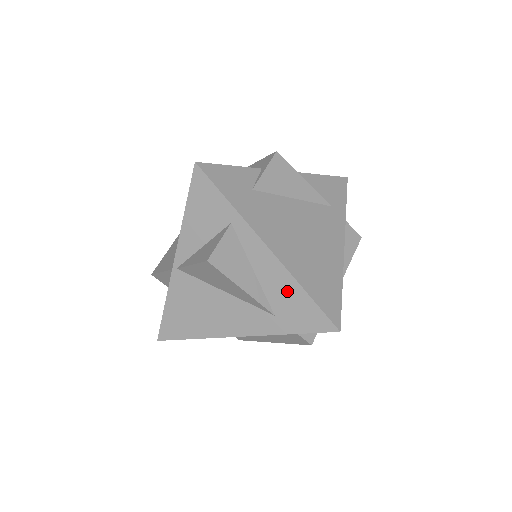
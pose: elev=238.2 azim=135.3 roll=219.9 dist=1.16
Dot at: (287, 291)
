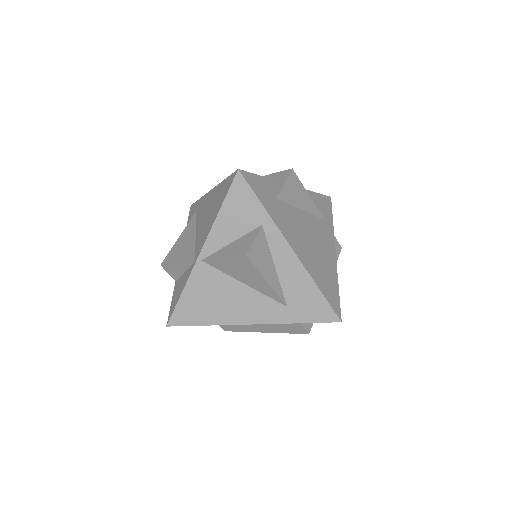
Dot at: (302, 286)
